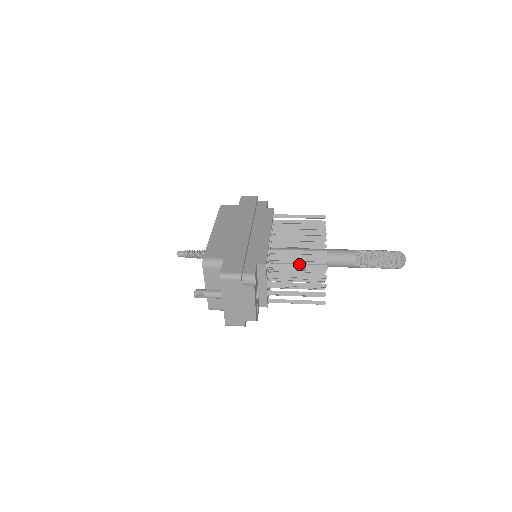
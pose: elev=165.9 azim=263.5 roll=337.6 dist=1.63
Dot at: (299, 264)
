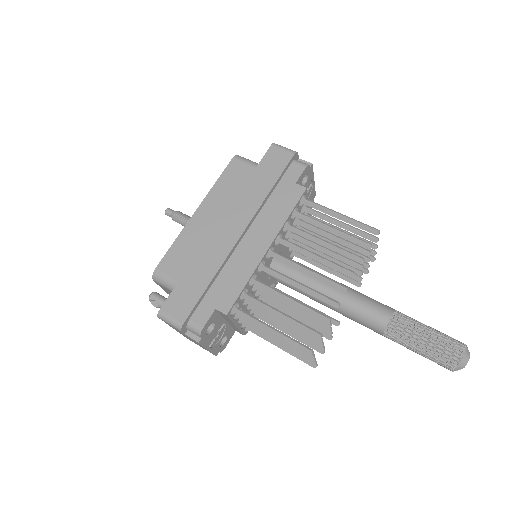
Dot at: (275, 330)
